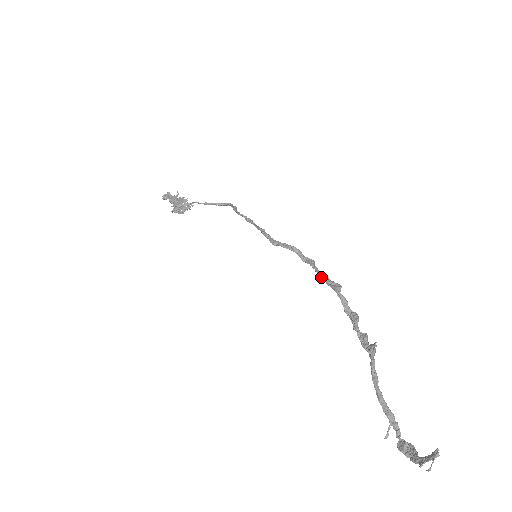
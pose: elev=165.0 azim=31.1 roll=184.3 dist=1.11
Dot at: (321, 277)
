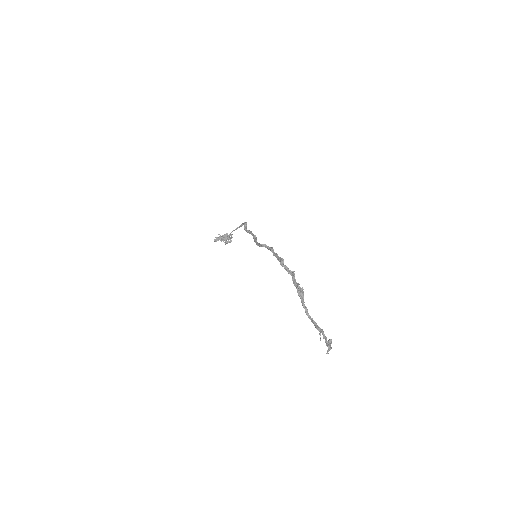
Dot at: (276, 257)
